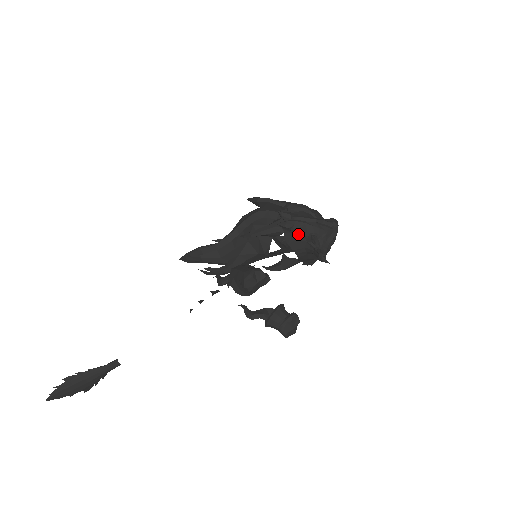
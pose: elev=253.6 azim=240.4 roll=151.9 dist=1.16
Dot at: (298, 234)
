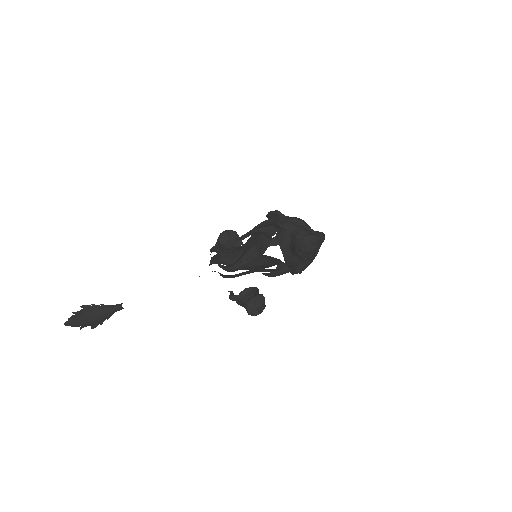
Dot at: (286, 232)
